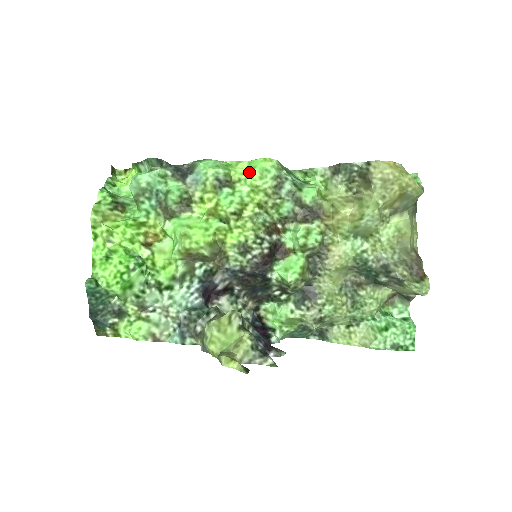
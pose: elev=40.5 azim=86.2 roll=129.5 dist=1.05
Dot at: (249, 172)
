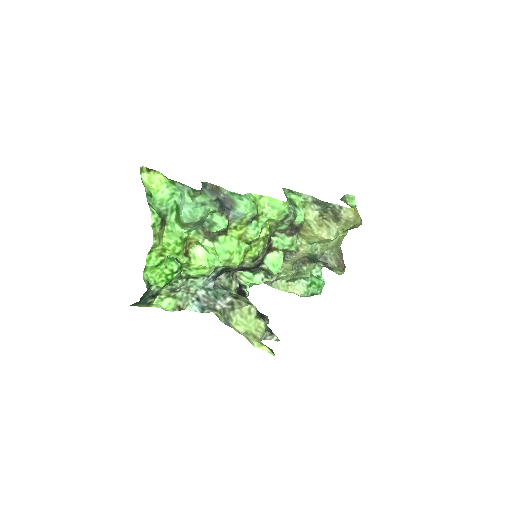
Dot at: (270, 209)
